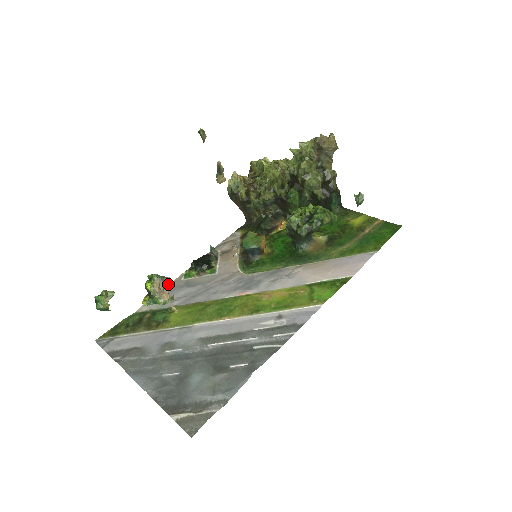
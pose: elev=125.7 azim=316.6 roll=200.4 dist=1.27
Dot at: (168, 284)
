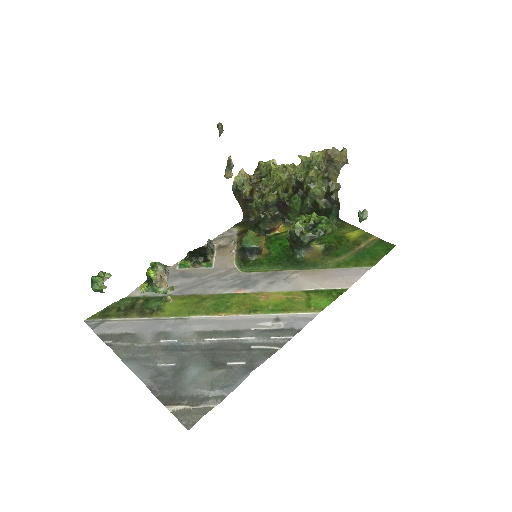
Dot at: (168, 273)
